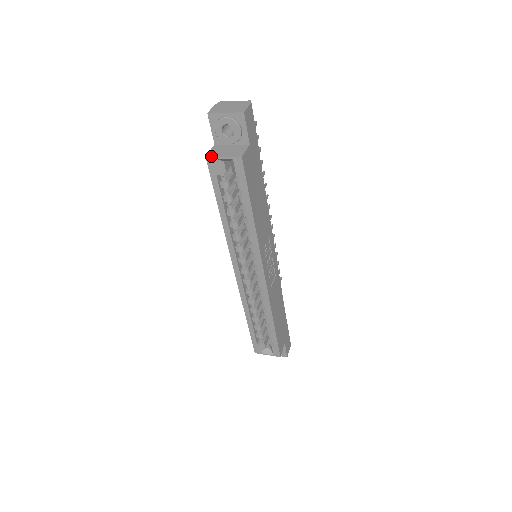
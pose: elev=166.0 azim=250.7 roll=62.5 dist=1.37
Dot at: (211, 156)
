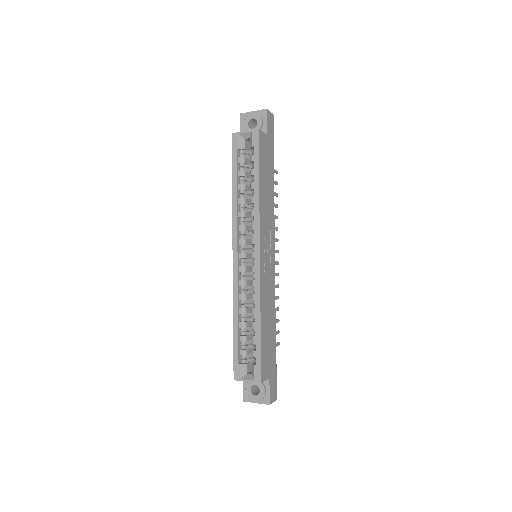
Dot at: (236, 132)
